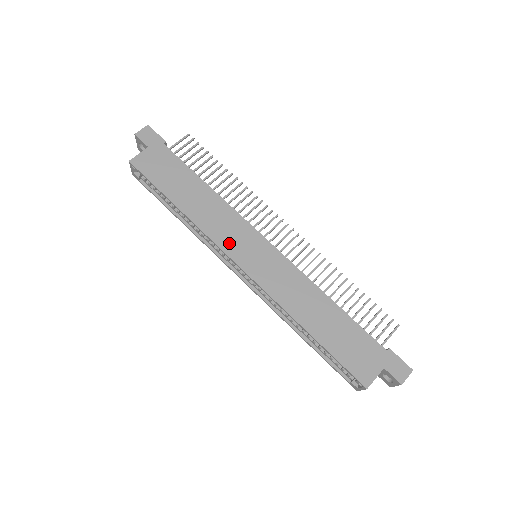
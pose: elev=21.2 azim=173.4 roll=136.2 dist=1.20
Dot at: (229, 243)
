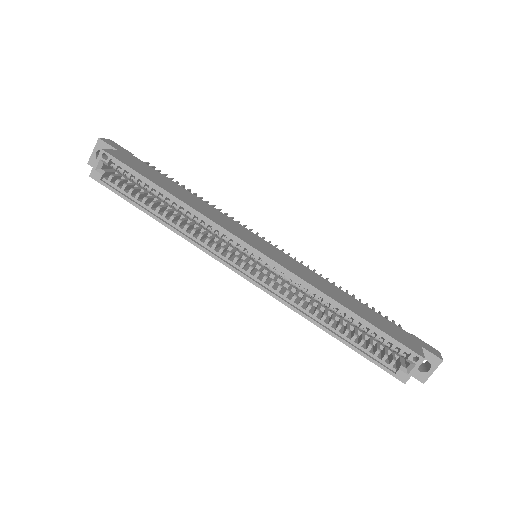
Dot at: (235, 231)
